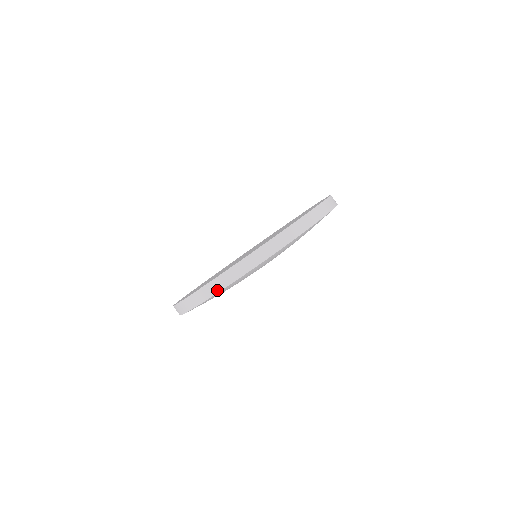
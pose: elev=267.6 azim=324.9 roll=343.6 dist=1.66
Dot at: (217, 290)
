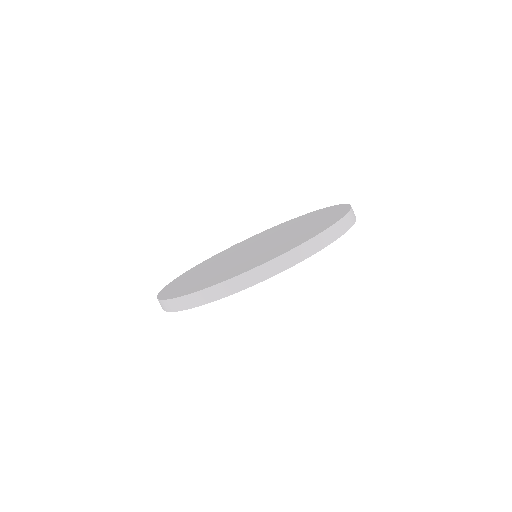
Dot at: (162, 308)
